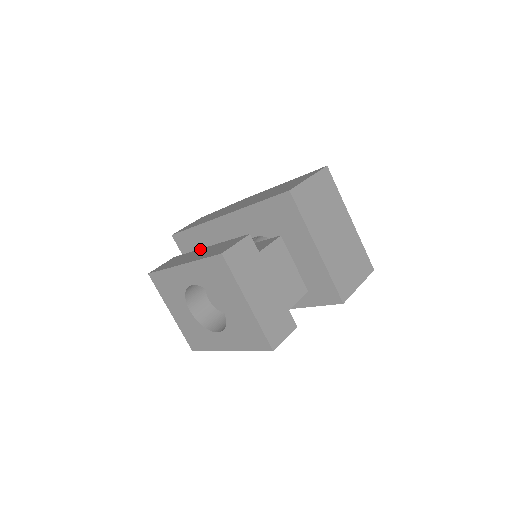
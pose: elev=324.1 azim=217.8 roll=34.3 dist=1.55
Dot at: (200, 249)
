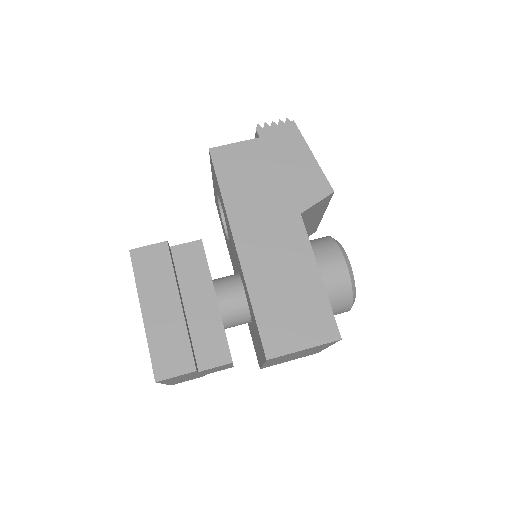
Dot at: (176, 293)
